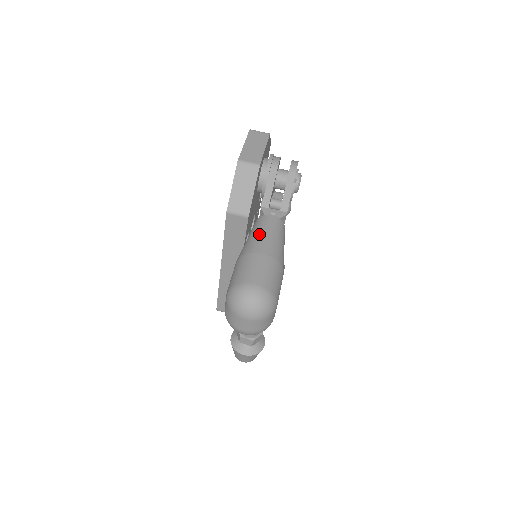
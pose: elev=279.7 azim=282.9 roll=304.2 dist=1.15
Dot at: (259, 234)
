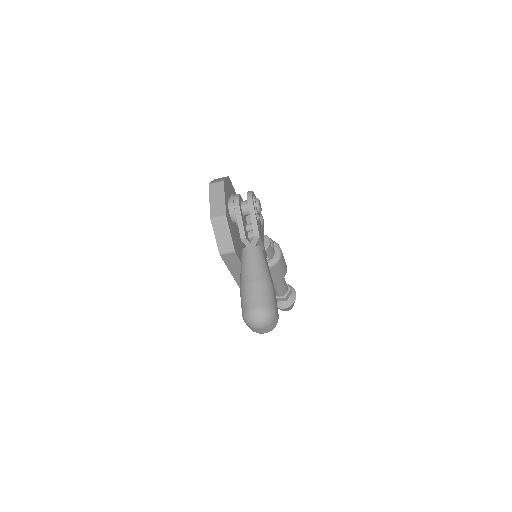
Dot at: (246, 266)
